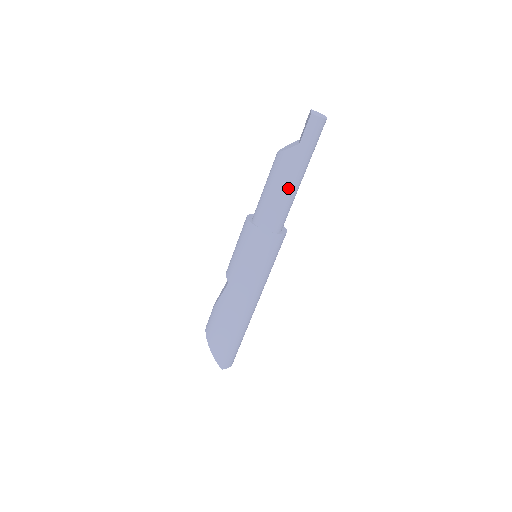
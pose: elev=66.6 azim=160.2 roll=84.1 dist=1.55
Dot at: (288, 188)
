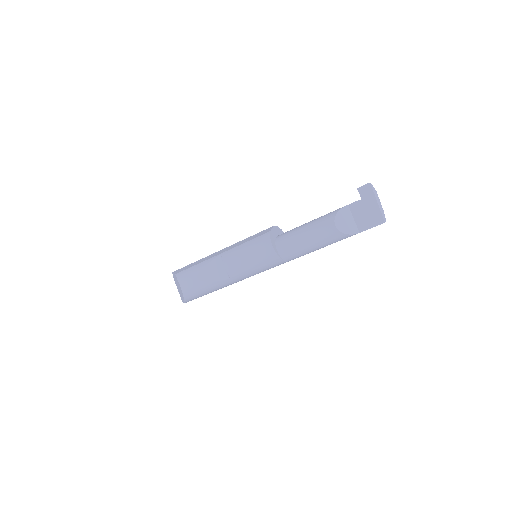
Dot at: occluded
